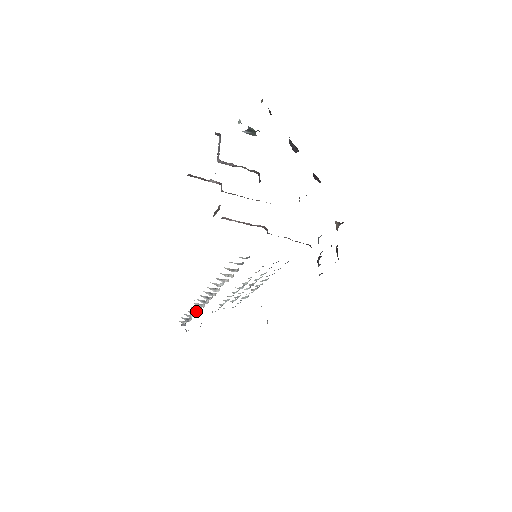
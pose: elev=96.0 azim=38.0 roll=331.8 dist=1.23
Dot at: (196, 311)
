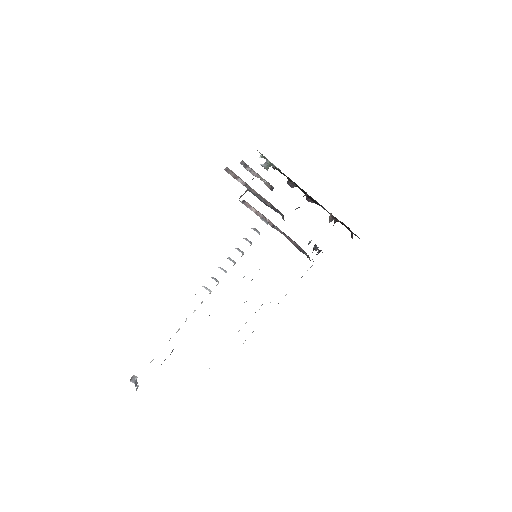
Dot at: occluded
